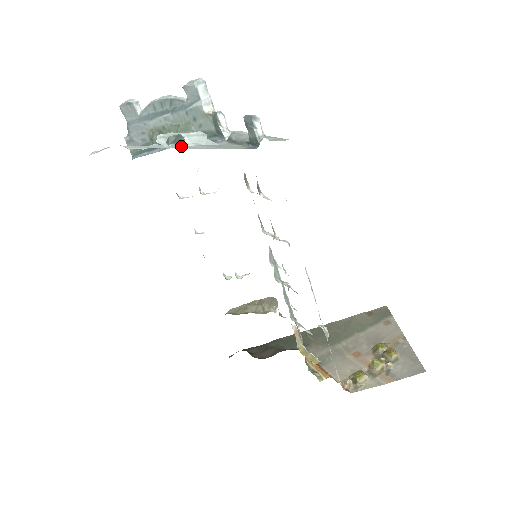
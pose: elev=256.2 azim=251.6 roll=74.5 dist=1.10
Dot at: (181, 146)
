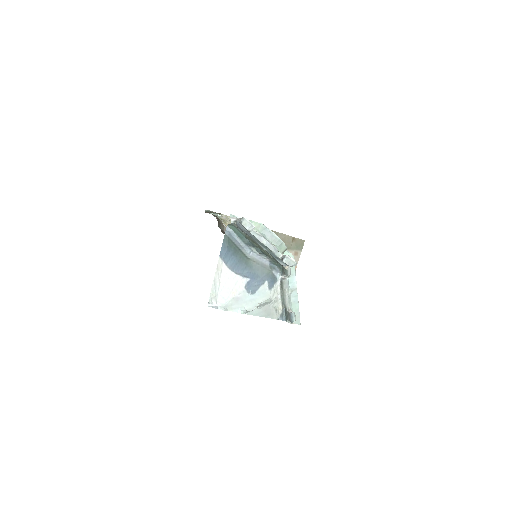
Dot at: (253, 310)
